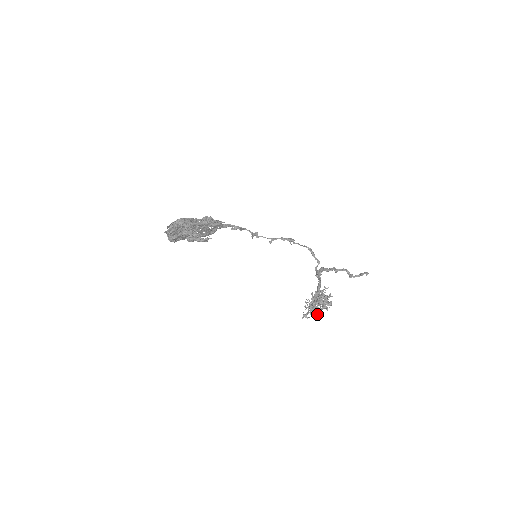
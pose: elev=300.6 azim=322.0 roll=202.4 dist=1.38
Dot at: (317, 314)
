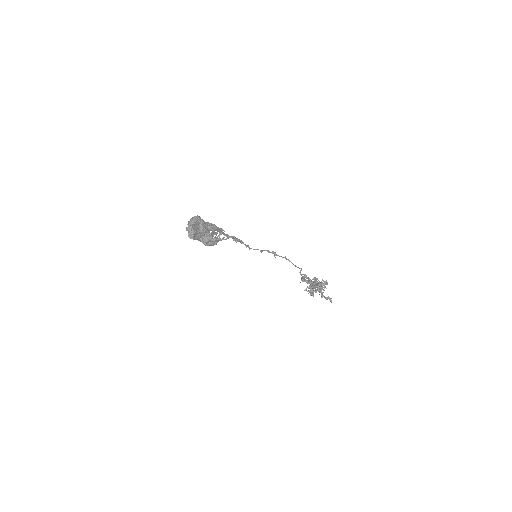
Dot at: (321, 288)
